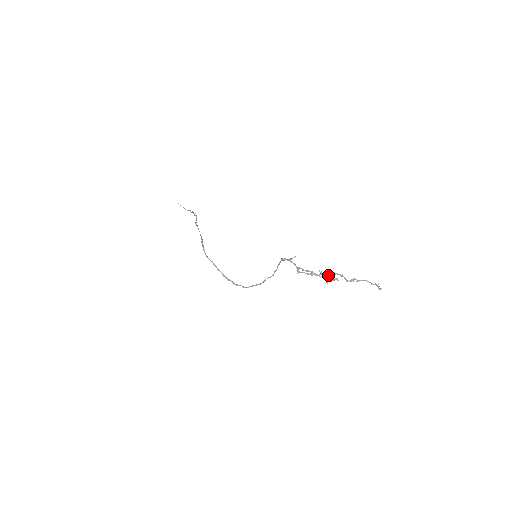
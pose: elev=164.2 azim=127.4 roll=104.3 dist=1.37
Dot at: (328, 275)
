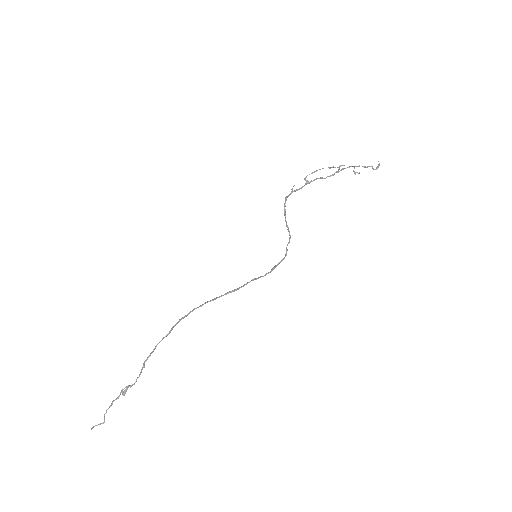
Dot at: (334, 174)
